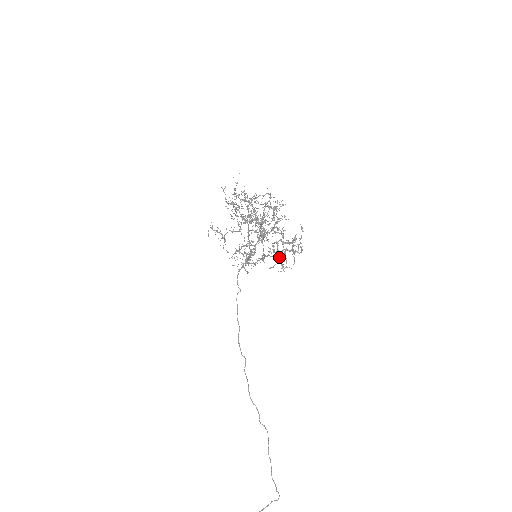
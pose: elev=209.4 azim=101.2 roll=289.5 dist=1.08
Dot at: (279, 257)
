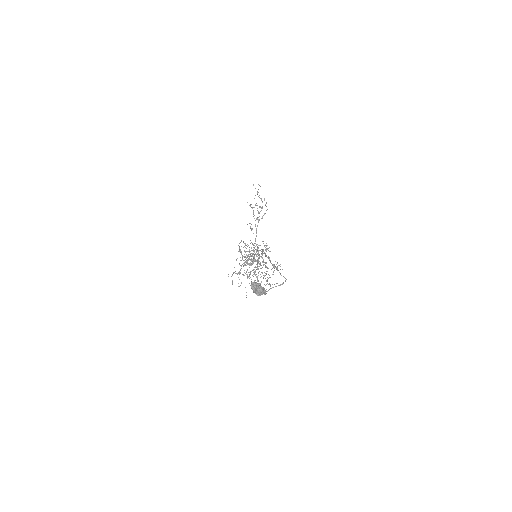
Dot at: (259, 220)
